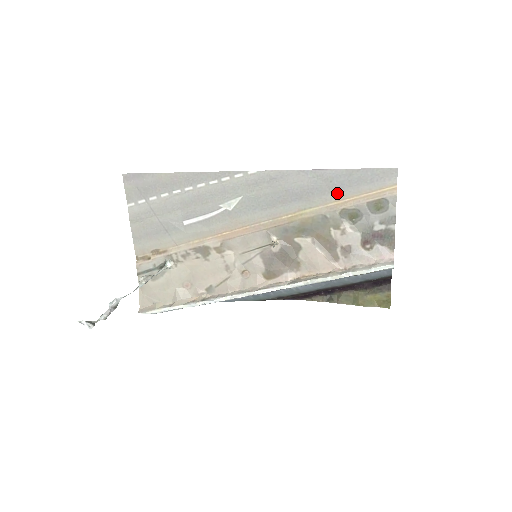
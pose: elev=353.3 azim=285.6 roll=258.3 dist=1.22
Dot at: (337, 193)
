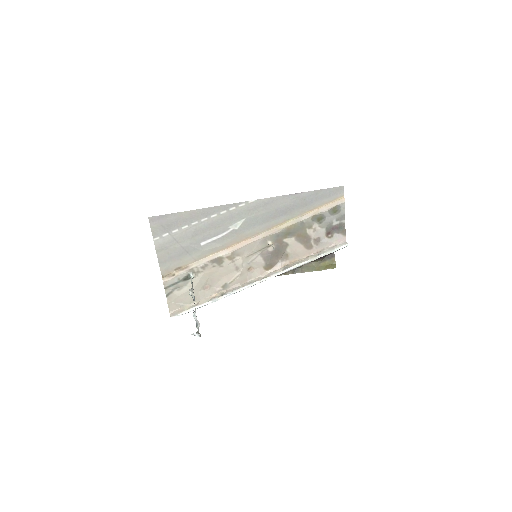
Dot at: (309, 206)
